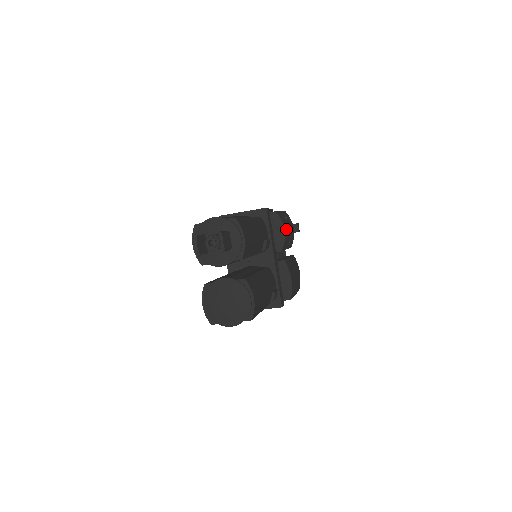
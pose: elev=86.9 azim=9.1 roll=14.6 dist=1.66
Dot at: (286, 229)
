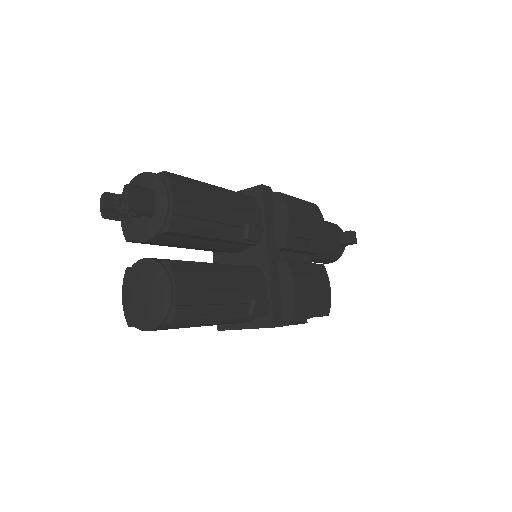
Dot at: (296, 218)
